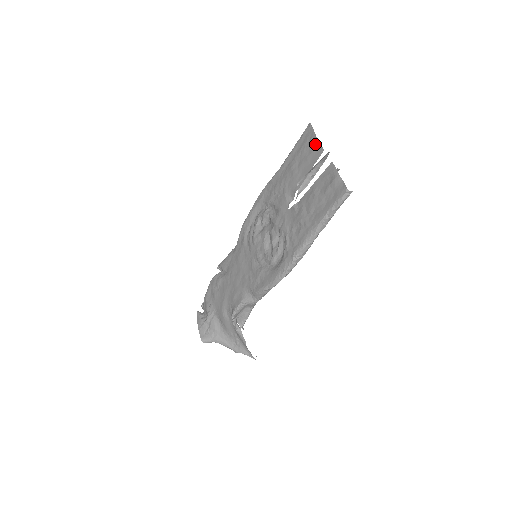
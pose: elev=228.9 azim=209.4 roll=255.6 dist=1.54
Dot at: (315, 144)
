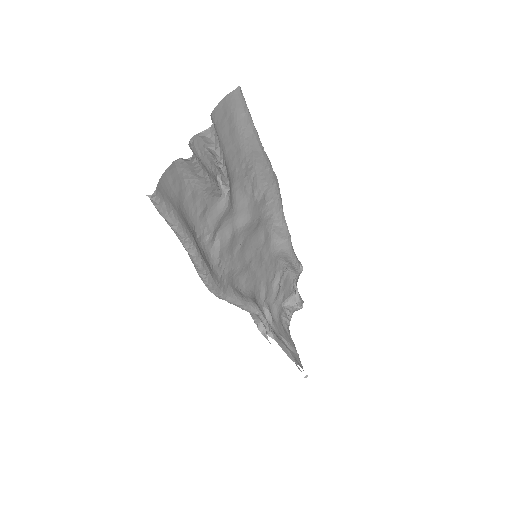
Dot at: (214, 120)
